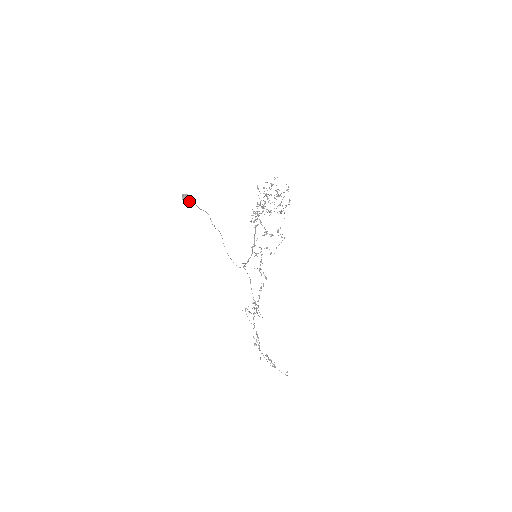
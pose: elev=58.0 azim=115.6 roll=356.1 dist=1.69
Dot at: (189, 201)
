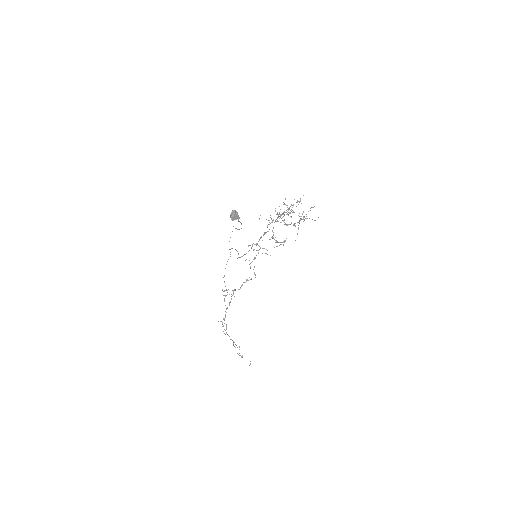
Dot at: (236, 218)
